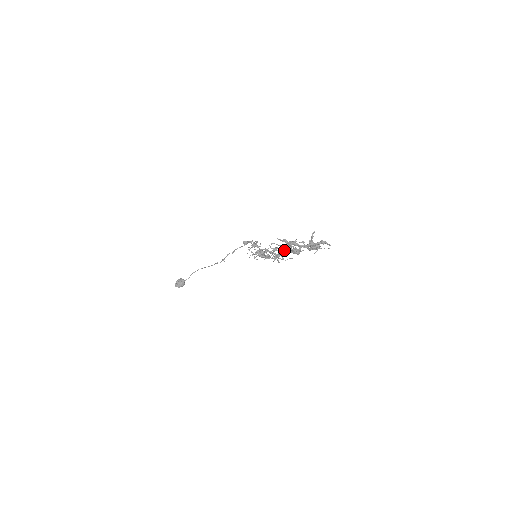
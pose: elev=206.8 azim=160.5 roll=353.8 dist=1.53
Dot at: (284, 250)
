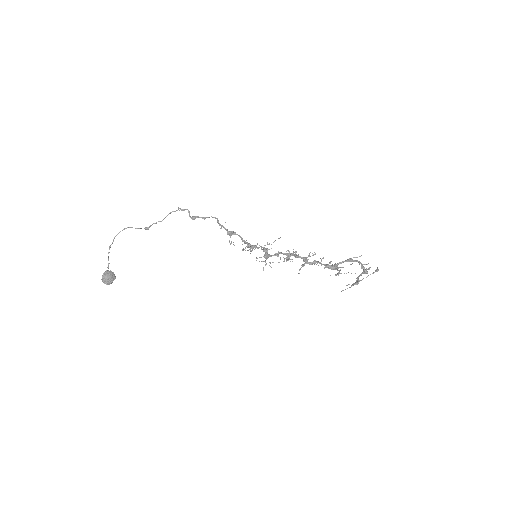
Dot at: (314, 264)
